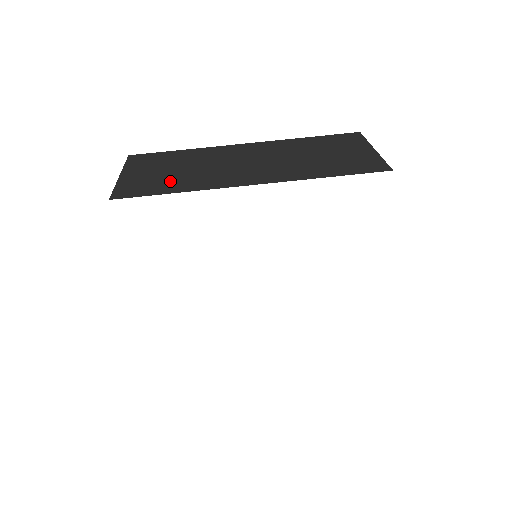
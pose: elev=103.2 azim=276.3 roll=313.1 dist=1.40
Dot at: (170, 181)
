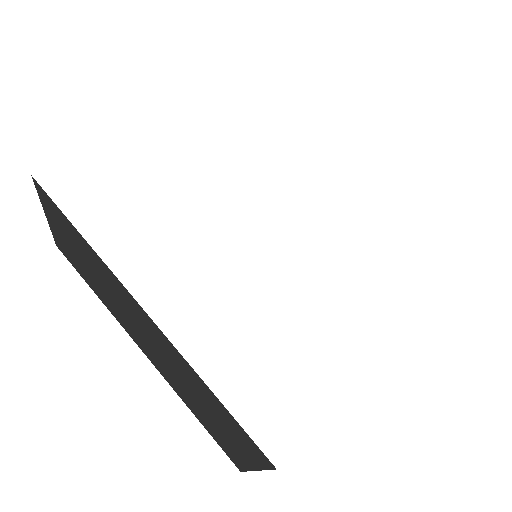
Dot at: occluded
